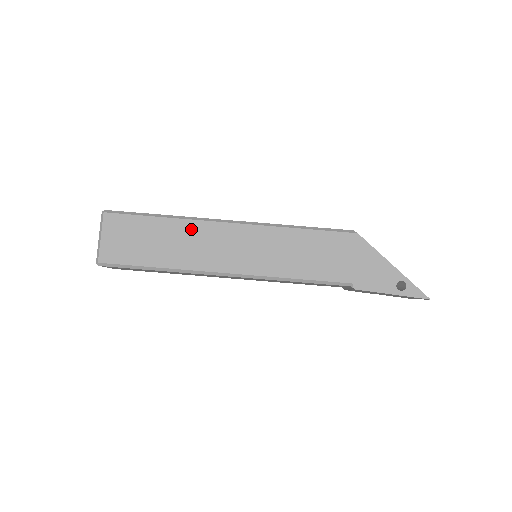
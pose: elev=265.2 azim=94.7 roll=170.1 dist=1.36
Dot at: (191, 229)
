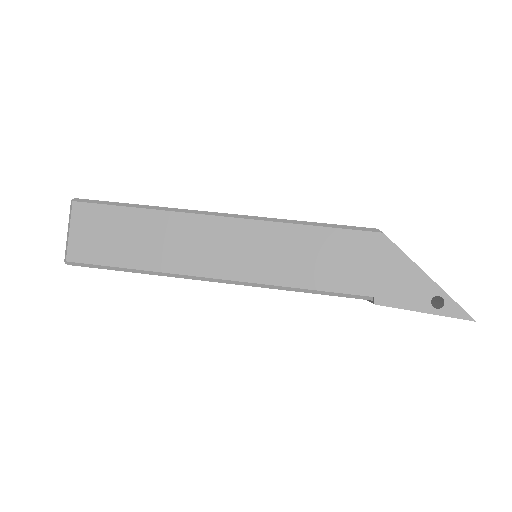
Dot at: (174, 223)
